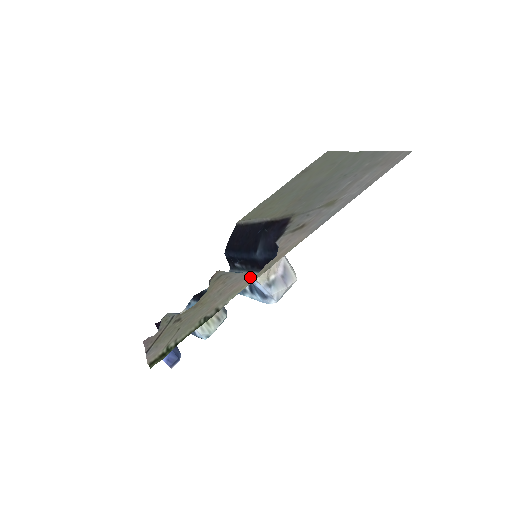
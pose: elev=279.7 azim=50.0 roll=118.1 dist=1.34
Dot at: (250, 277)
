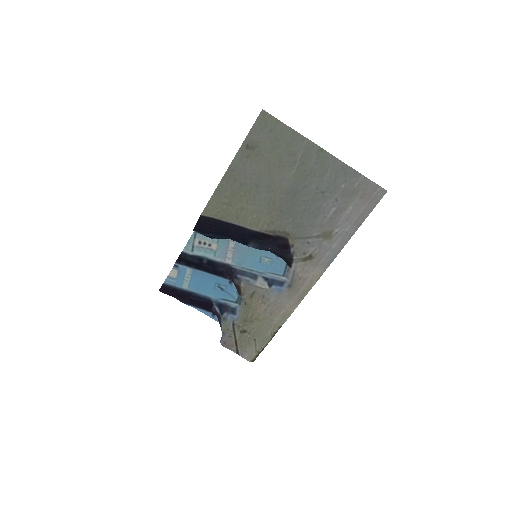
Dot at: (291, 303)
